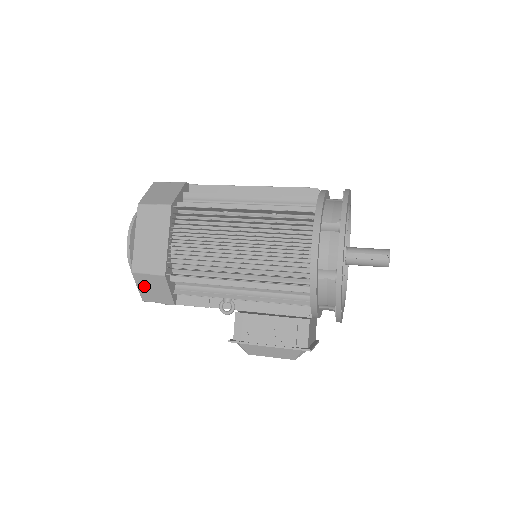
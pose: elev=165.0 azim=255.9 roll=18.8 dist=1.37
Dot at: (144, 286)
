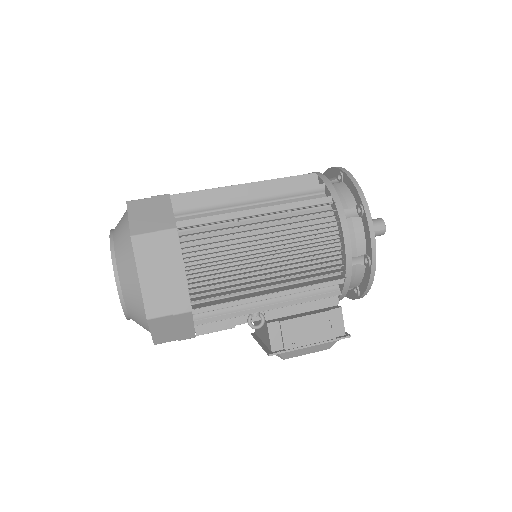
Dot at: (160, 329)
